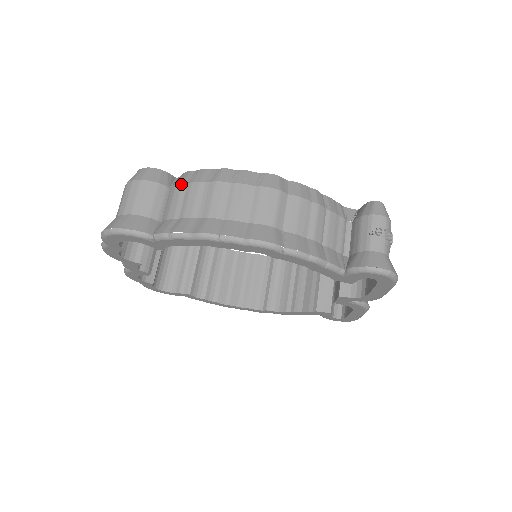
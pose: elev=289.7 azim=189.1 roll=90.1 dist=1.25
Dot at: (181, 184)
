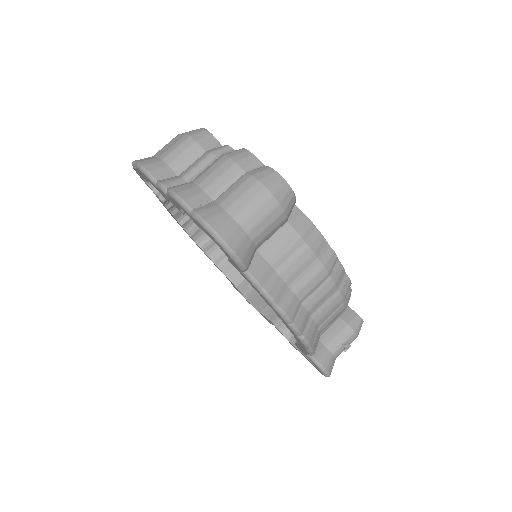
Dot at: (301, 237)
